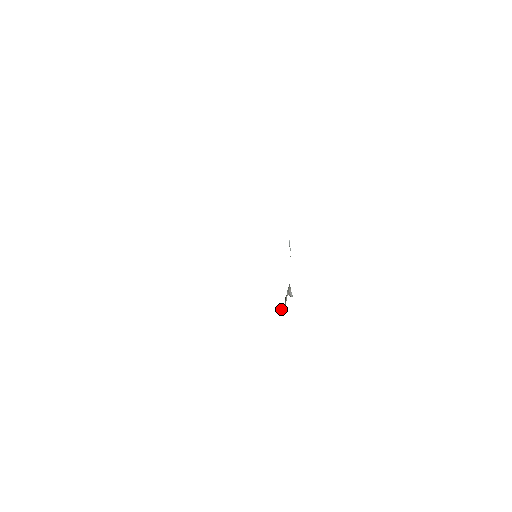
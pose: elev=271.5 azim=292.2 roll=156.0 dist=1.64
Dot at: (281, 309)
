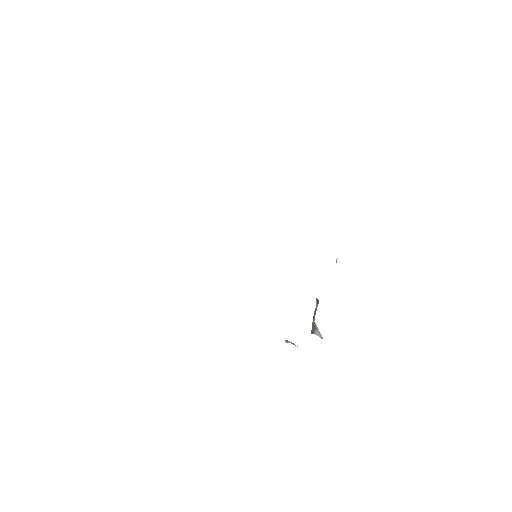
Dot at: occluded
